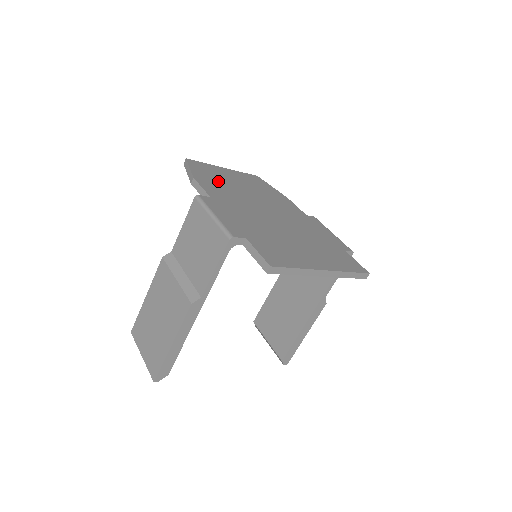
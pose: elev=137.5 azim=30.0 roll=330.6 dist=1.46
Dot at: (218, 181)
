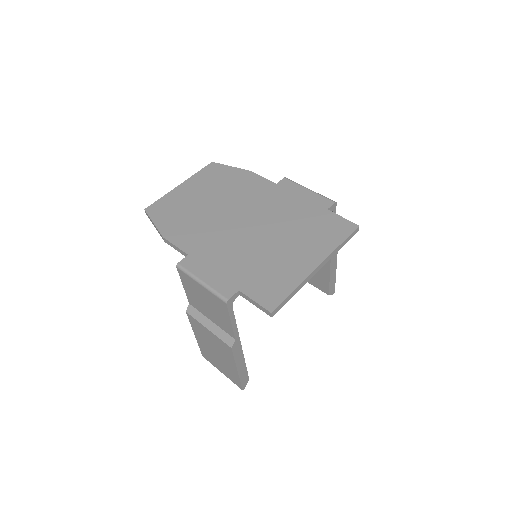
Dot at: (184, 217)
